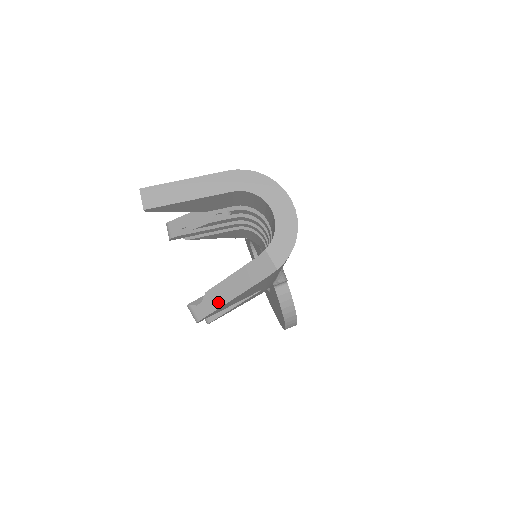
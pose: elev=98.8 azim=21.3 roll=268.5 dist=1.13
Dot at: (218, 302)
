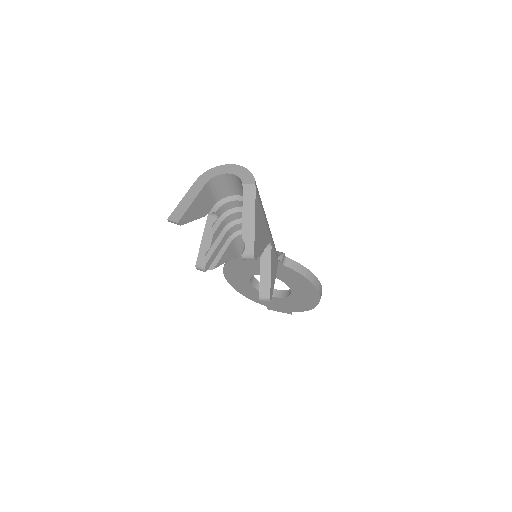
Dot at: (251, 233)
